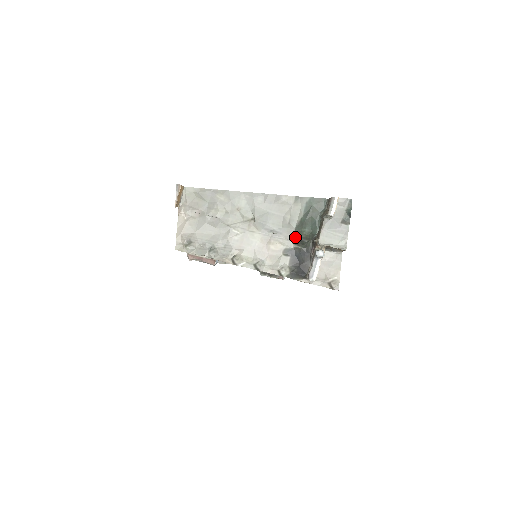
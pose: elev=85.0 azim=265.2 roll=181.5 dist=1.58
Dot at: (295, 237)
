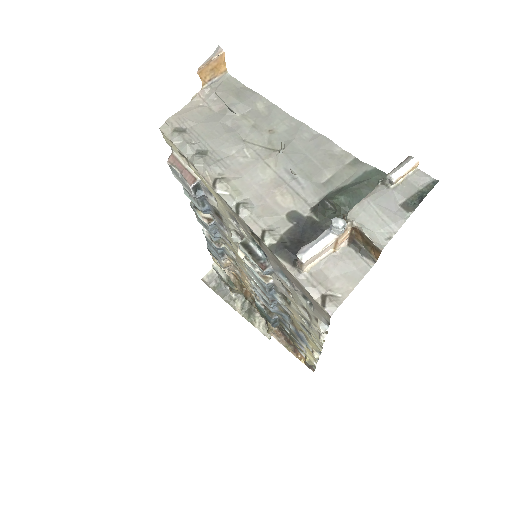
Dot at: occluded
